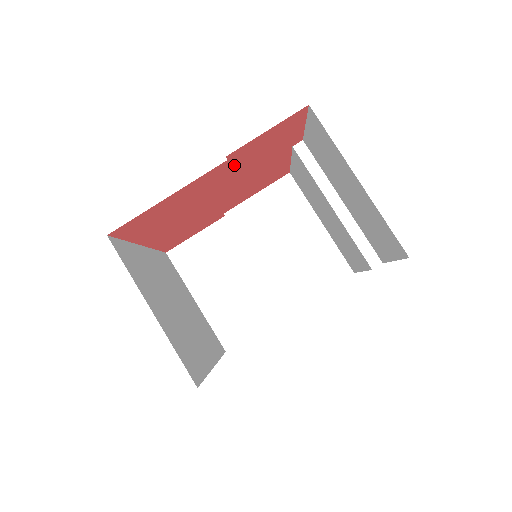
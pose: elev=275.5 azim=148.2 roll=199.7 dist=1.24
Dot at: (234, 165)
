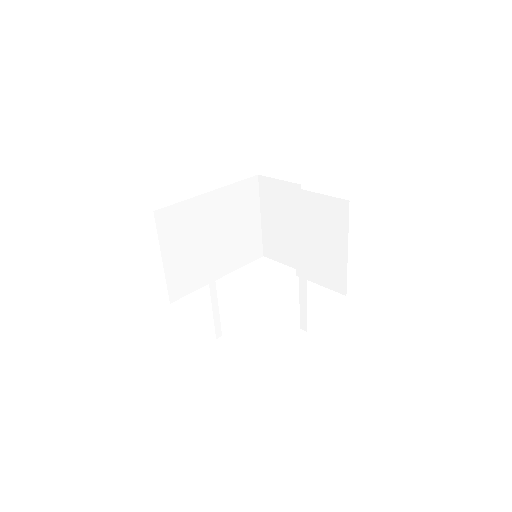
Dot at: occluded
